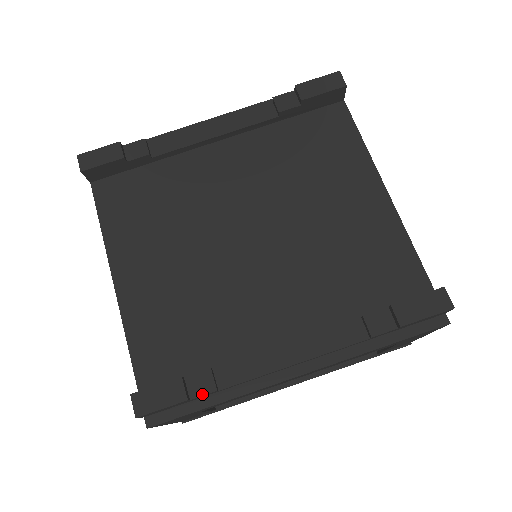
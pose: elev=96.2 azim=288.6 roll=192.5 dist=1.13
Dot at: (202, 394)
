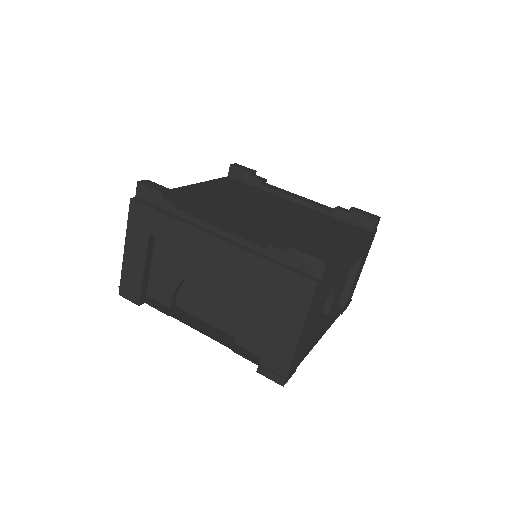
Dot at: (170, 201)
